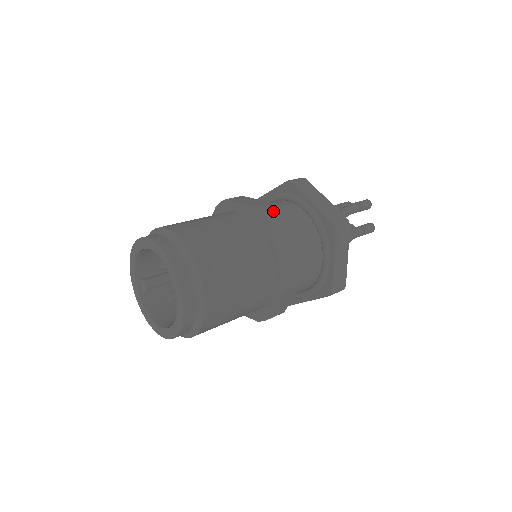
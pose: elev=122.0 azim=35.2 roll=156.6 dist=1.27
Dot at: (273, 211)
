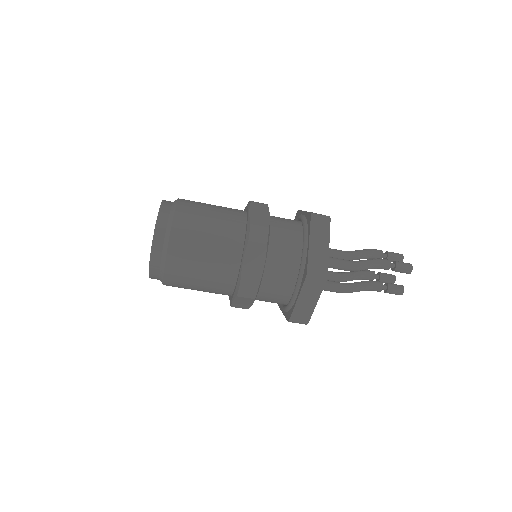
Dot at: (261, 234)
